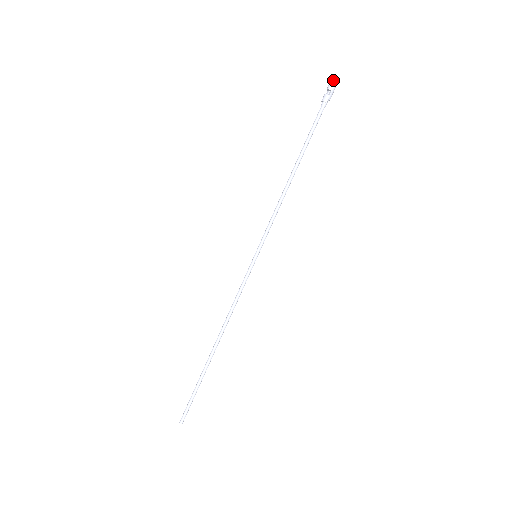
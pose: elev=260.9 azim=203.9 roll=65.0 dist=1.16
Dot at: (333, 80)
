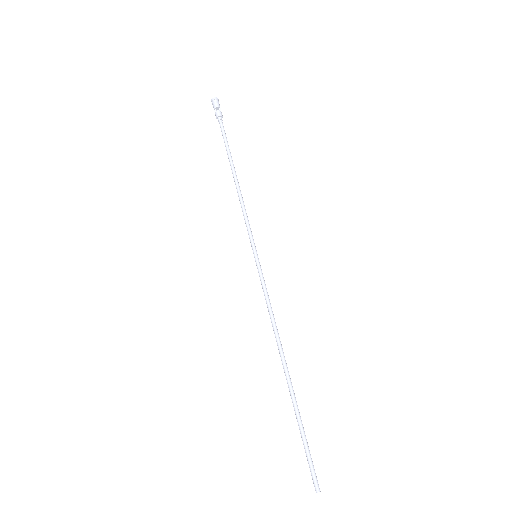
Dot at: (217, 100)
